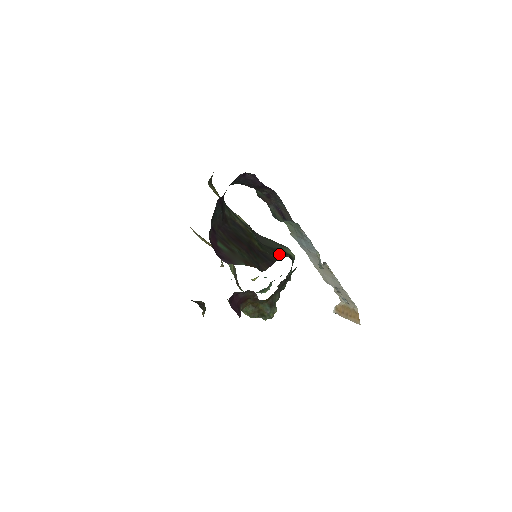
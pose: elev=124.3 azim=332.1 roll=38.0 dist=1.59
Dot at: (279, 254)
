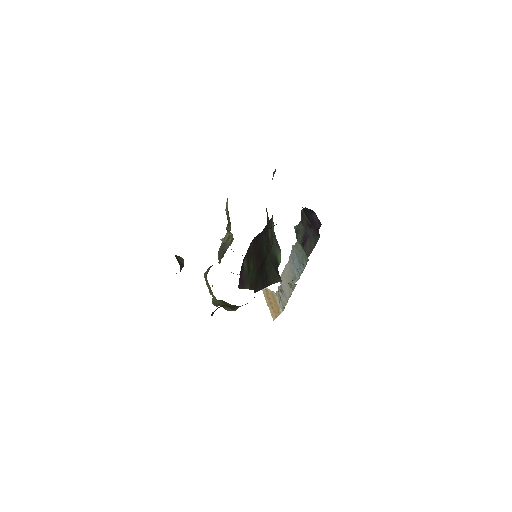
Dot at: (275, 275)
